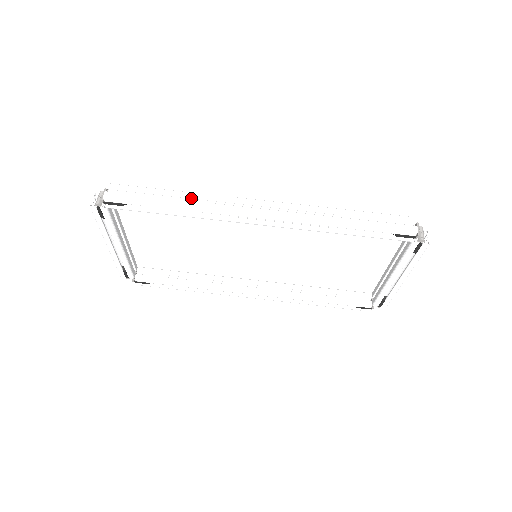
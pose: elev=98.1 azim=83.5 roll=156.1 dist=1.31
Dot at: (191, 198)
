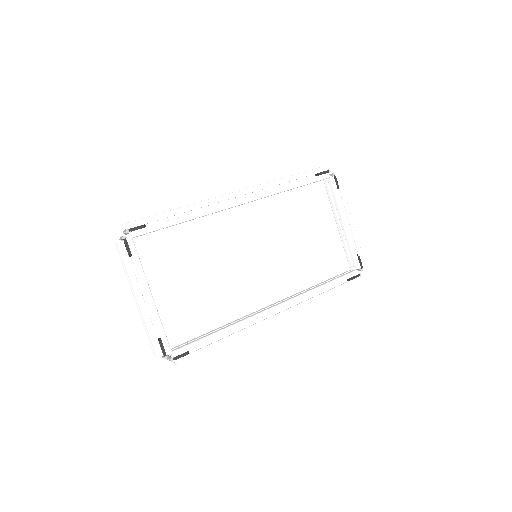
Dot at: occluded
